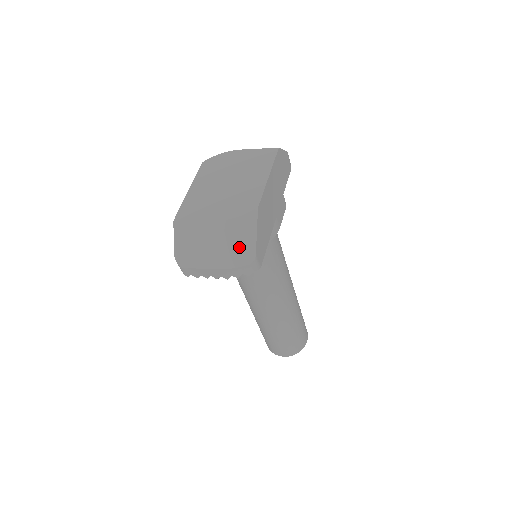
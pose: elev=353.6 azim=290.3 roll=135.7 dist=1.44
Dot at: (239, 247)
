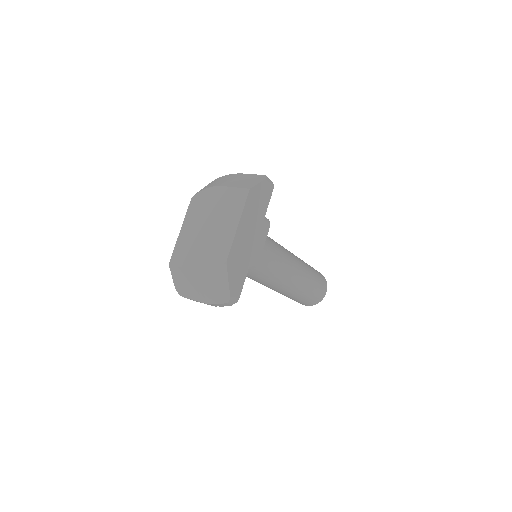
Dot at: (217, 291)
